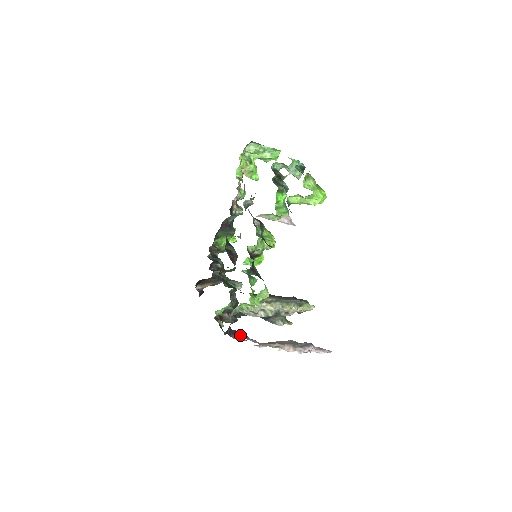
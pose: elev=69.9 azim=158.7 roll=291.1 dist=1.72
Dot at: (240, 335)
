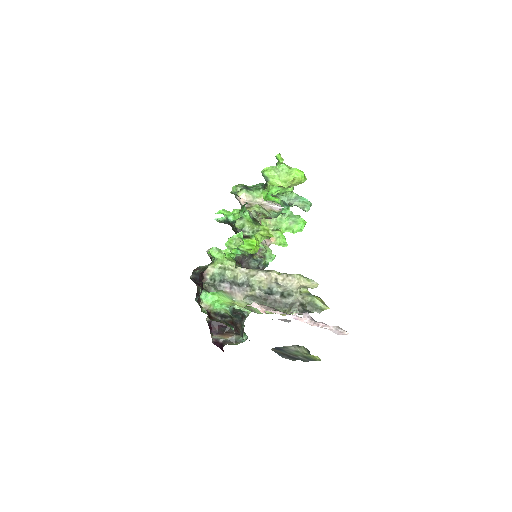
Dot at: occluded
